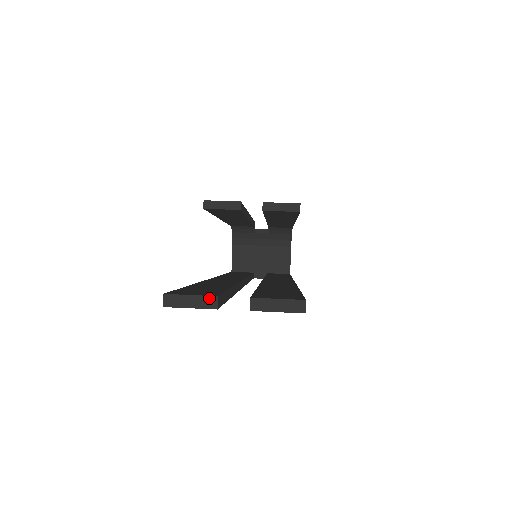
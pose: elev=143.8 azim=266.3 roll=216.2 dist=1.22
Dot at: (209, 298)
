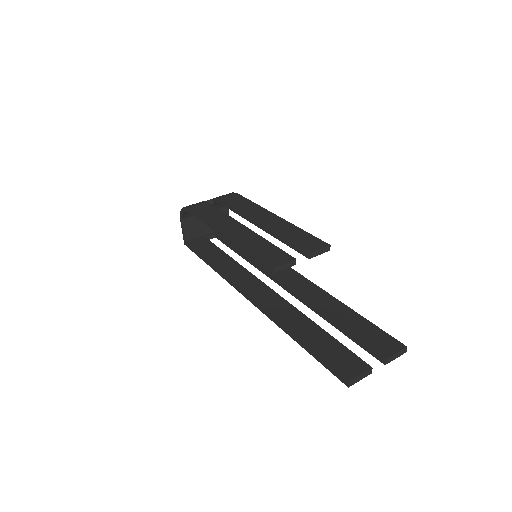
Dot at: (369, 371)
